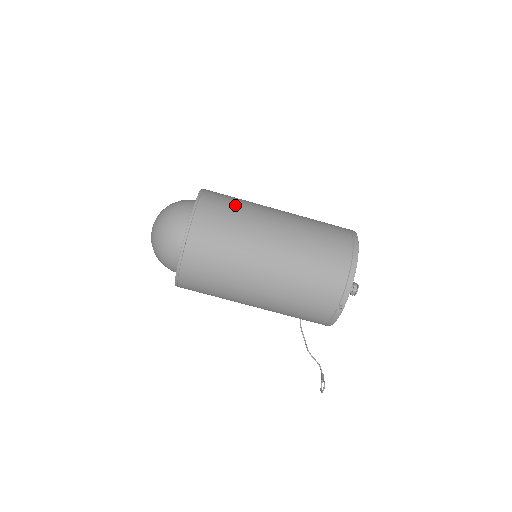
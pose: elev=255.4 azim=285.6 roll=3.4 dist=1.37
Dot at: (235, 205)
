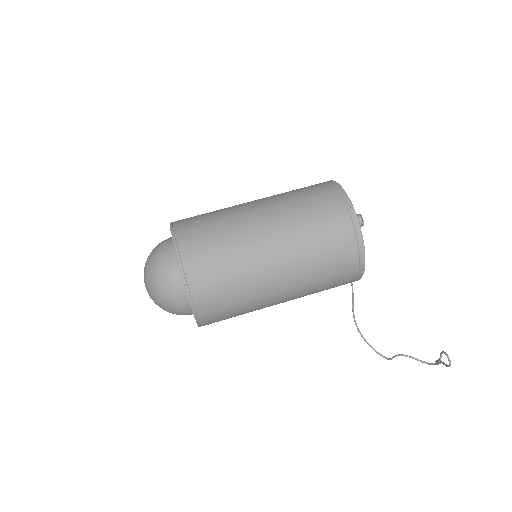
Dot at: occluded
